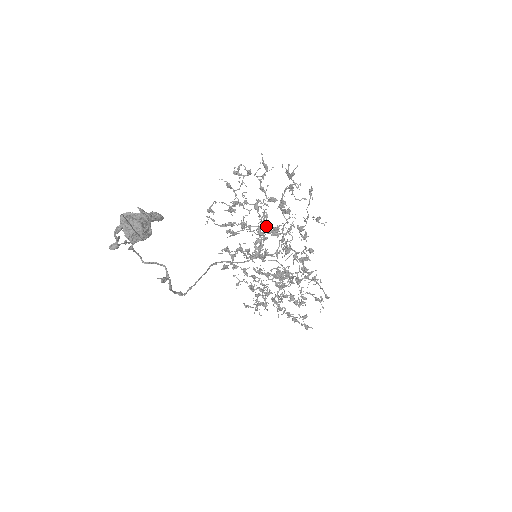
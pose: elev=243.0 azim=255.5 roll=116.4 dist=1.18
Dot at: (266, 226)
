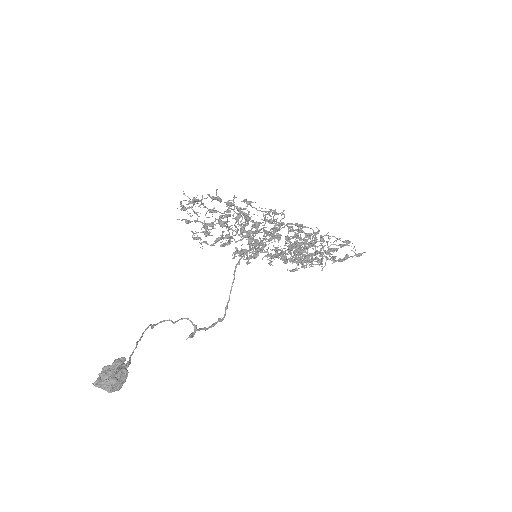
Dot at: (247, 224)
